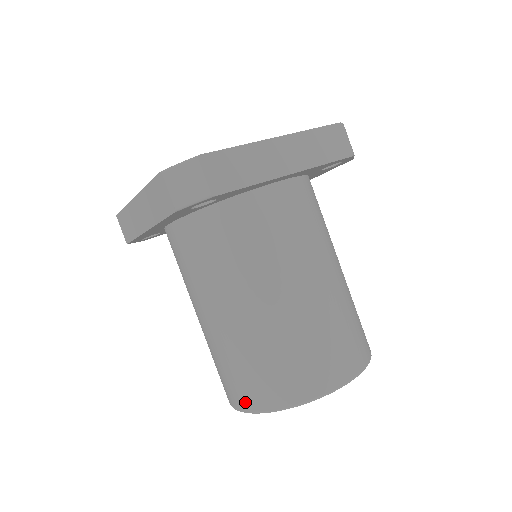
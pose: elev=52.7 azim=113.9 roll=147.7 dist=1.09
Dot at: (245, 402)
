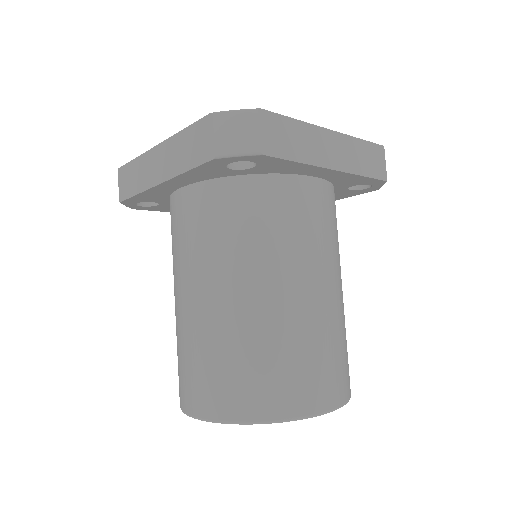
Dot at: (209, 406)
